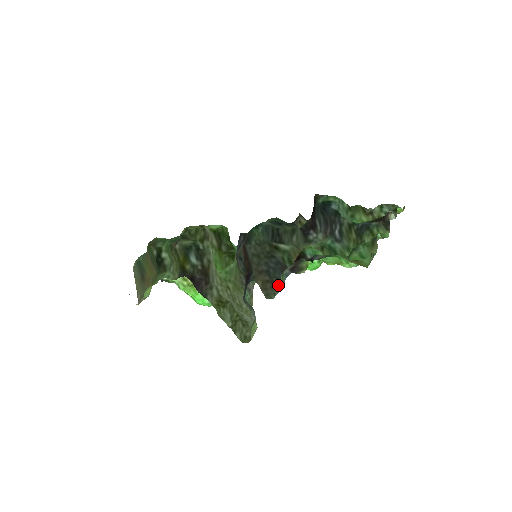
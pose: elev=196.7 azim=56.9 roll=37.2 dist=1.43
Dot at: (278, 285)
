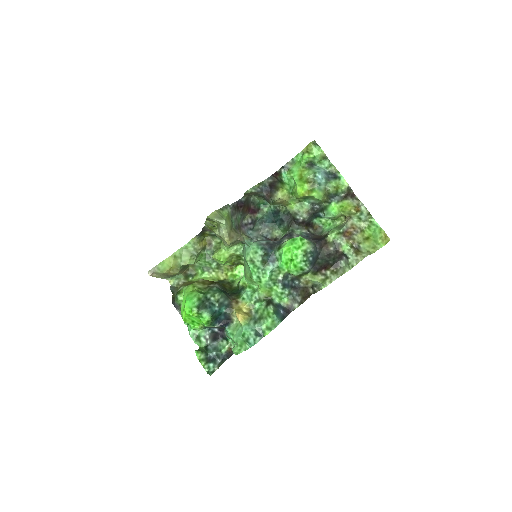
Dot at: (257, 193)
